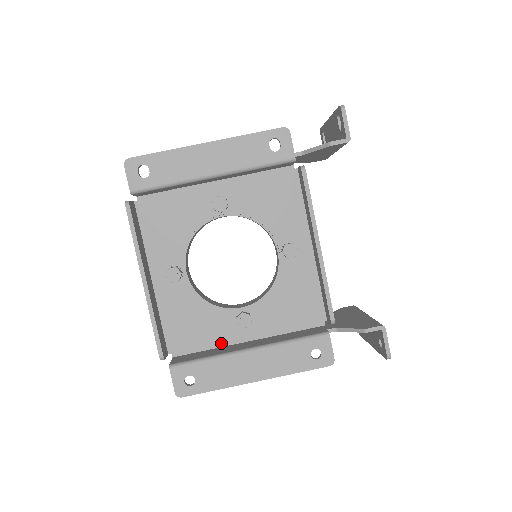
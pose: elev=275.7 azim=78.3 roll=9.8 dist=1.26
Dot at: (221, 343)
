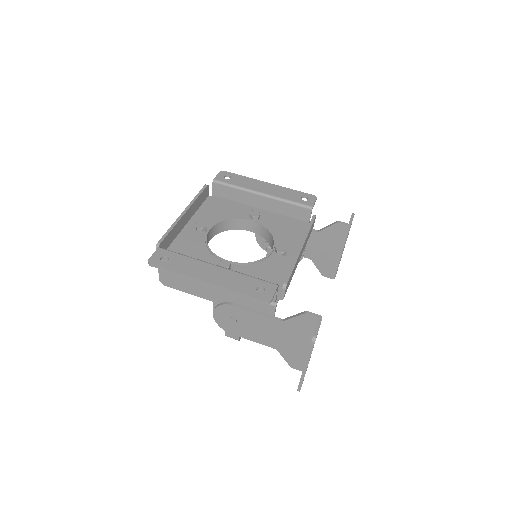
Dot at: occluded
